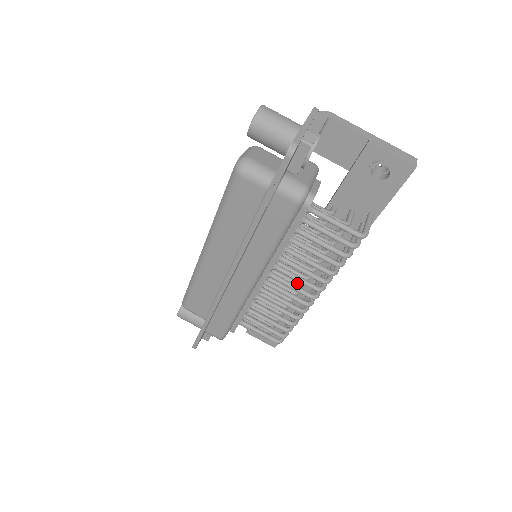
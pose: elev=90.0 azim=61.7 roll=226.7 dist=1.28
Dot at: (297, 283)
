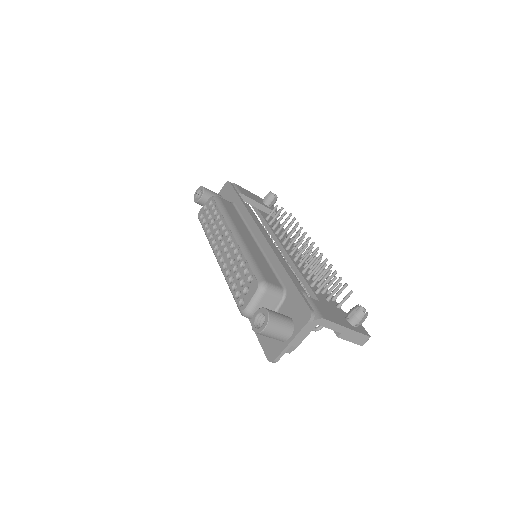
Dot at: occluded
